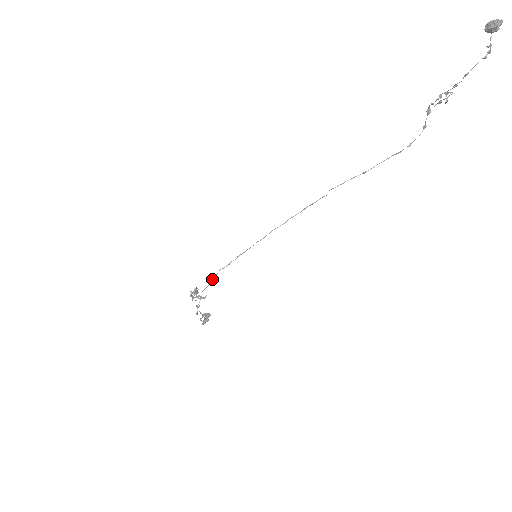
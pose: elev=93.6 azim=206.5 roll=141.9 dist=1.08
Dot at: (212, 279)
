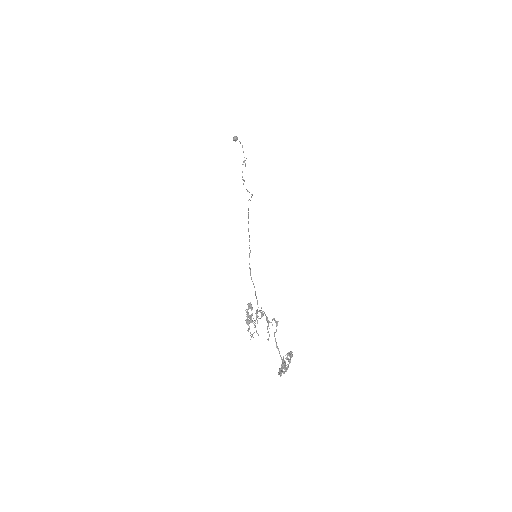
Dot at: (251, 278)
